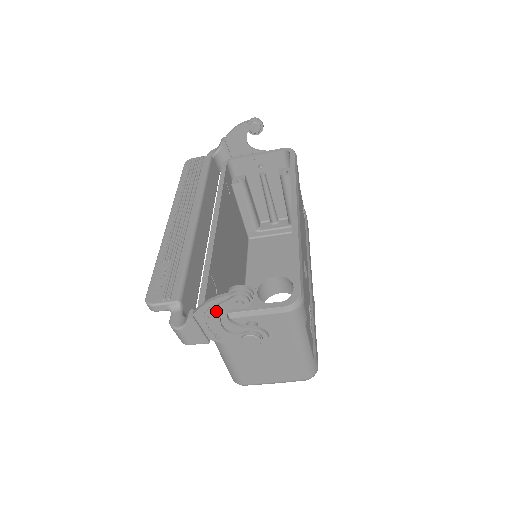
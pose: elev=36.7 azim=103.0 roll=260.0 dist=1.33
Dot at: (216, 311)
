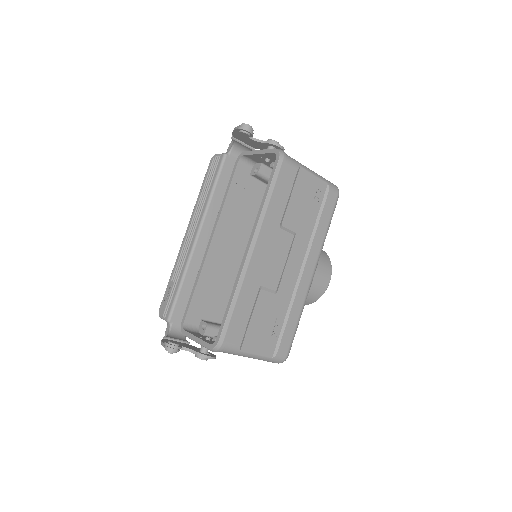
Dot at: occluded
